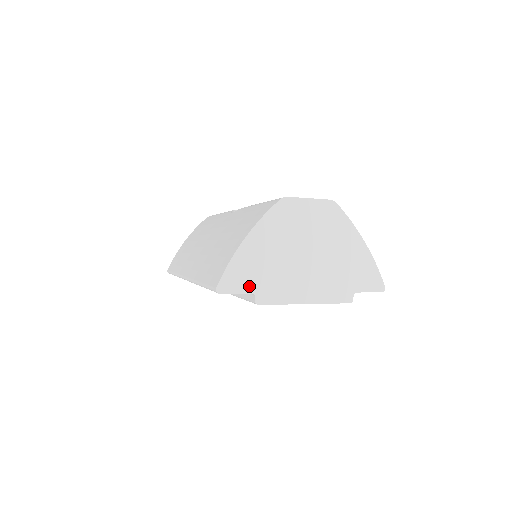
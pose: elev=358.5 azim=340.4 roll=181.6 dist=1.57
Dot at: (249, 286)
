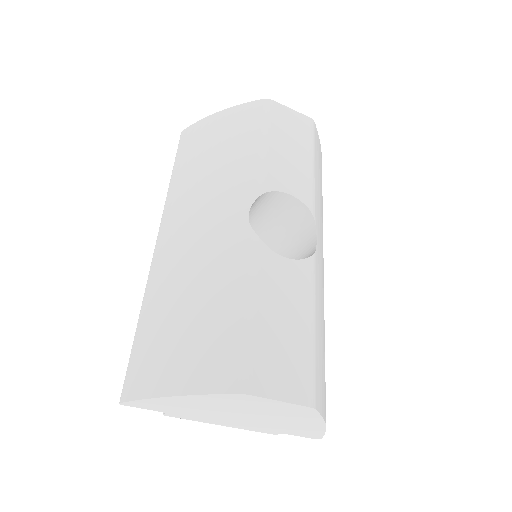
Dot at: (161, 410)
